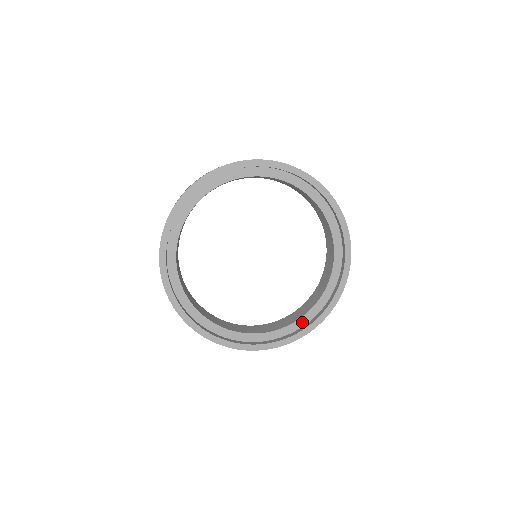
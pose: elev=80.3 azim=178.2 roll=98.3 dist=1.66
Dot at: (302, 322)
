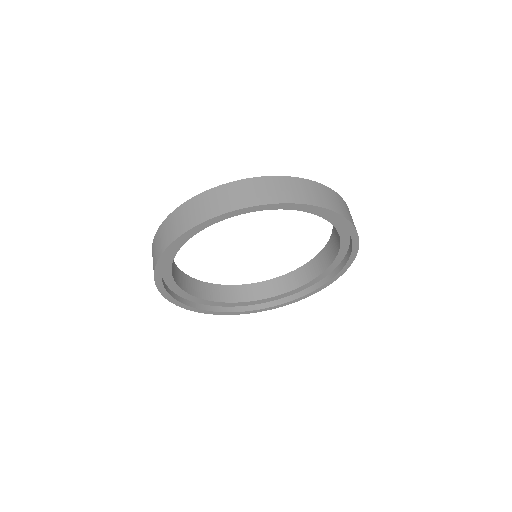
Dot at: (275, 298)
